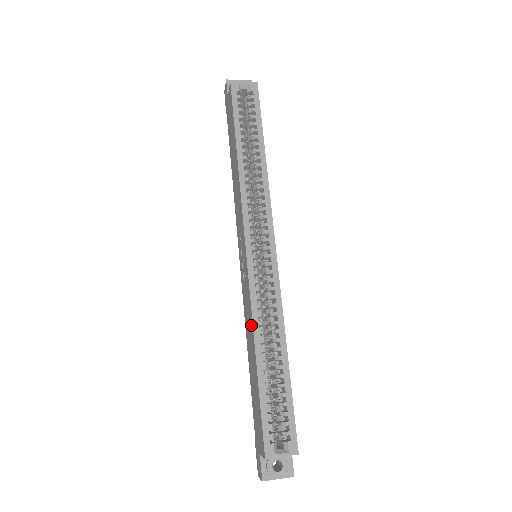
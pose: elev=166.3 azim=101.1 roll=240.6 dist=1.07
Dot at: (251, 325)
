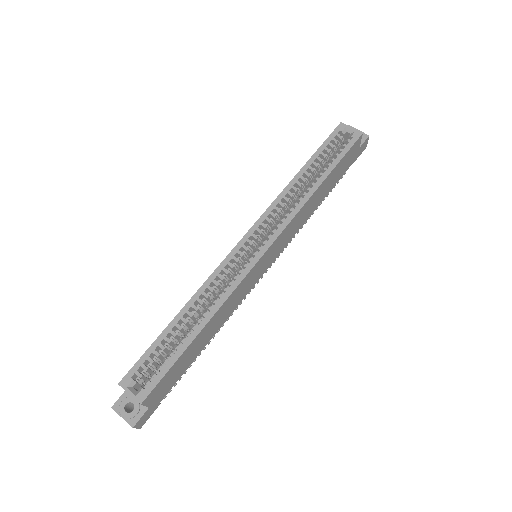
Dot at: (199, 292)
